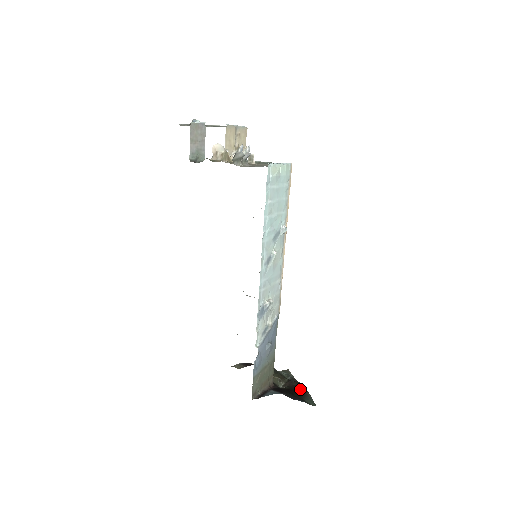
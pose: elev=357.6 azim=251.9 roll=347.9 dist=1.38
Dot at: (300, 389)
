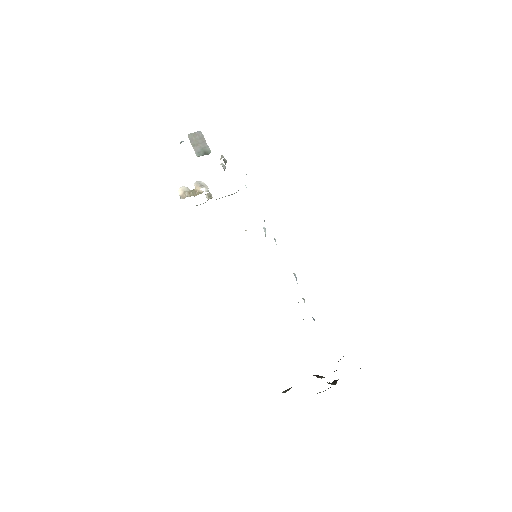
Dot at: occluded
